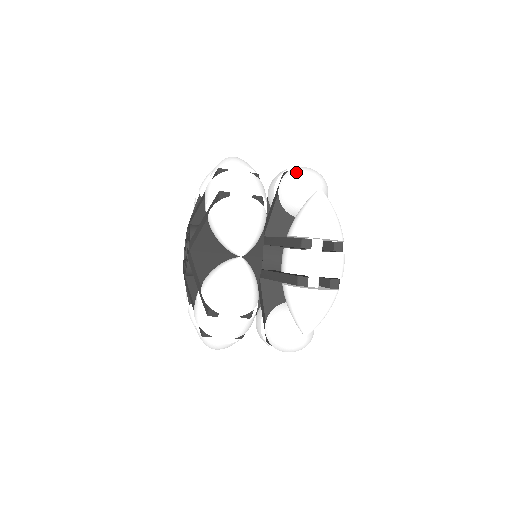
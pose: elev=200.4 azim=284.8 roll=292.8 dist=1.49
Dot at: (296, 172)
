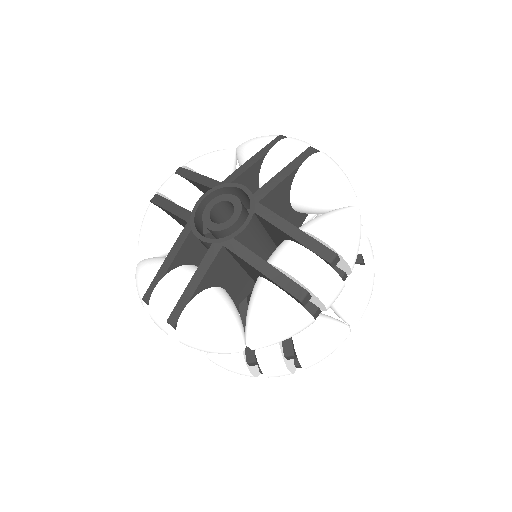
Dot at: occluded
